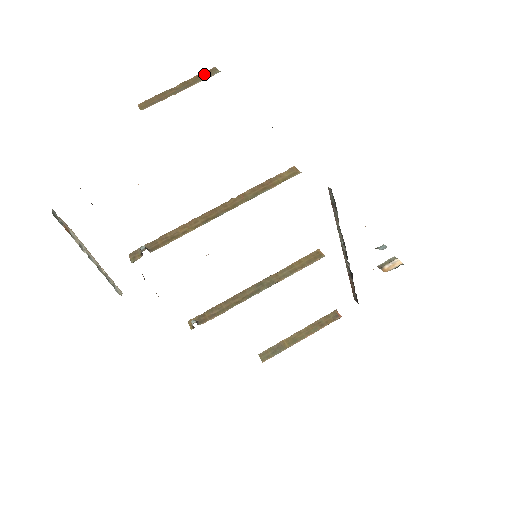
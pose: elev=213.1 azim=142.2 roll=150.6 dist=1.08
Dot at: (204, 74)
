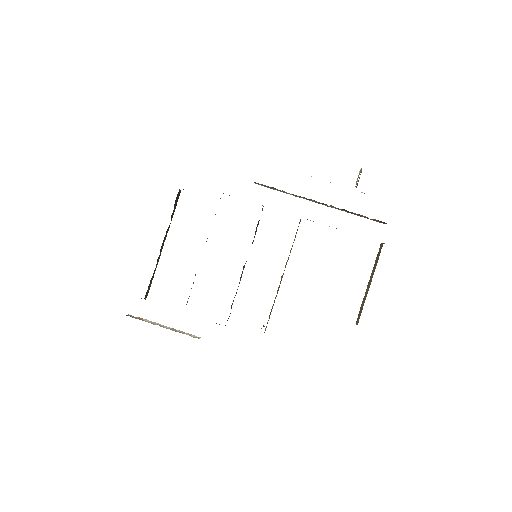
Dot at: occluded
